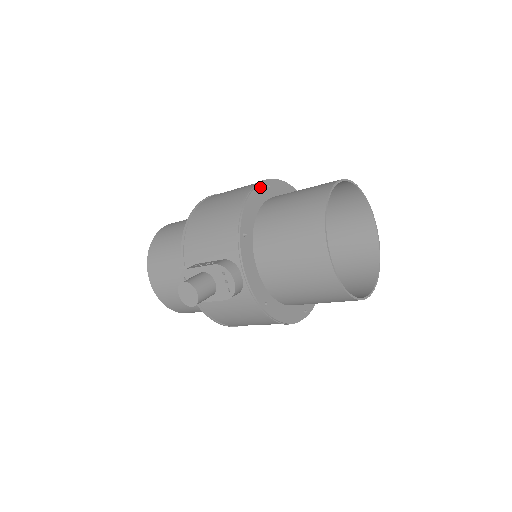
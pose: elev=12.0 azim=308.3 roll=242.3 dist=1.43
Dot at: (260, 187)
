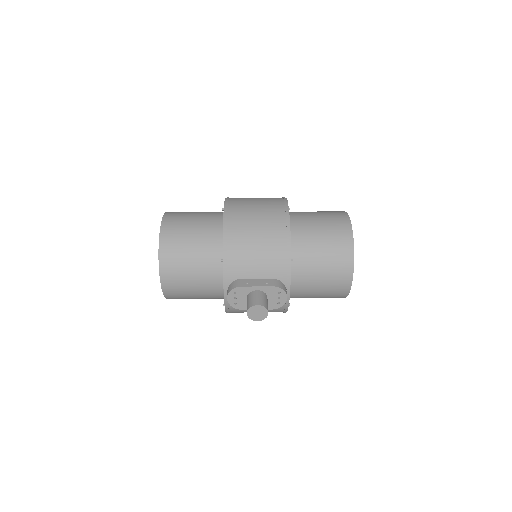
Dot at: occluded
